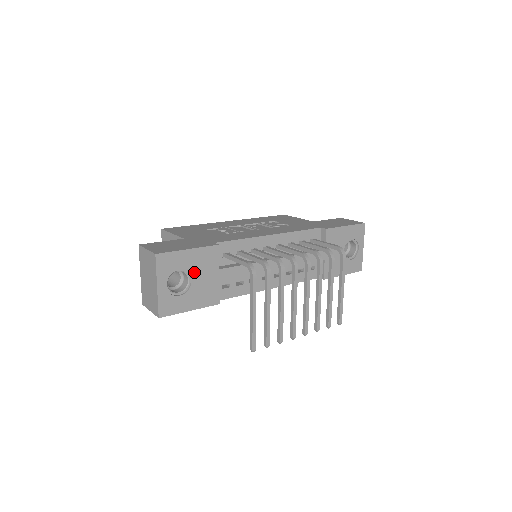
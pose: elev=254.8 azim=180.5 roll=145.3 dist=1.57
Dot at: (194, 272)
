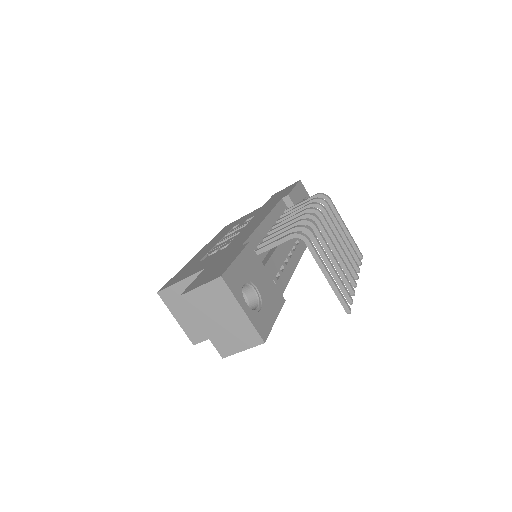
Dot at: (253, 279)
